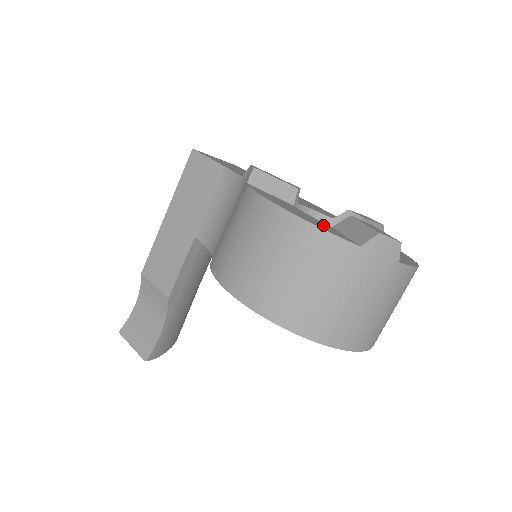
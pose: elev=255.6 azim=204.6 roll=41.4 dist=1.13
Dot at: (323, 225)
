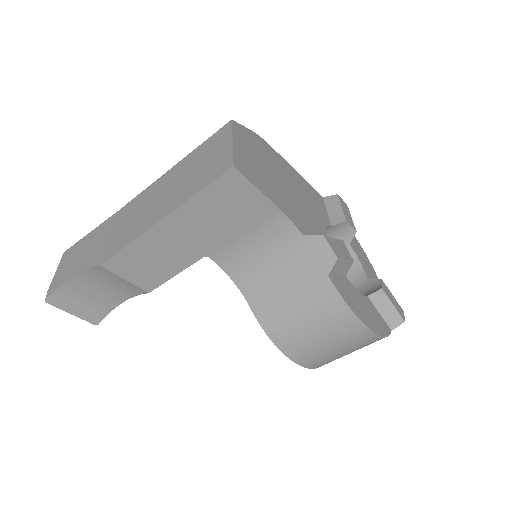
Dot at: (375, 315)
